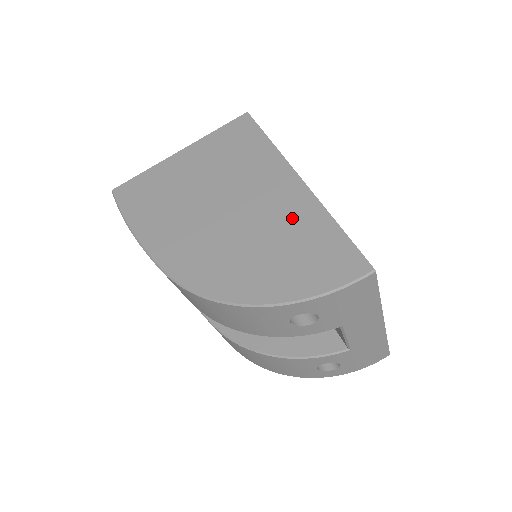
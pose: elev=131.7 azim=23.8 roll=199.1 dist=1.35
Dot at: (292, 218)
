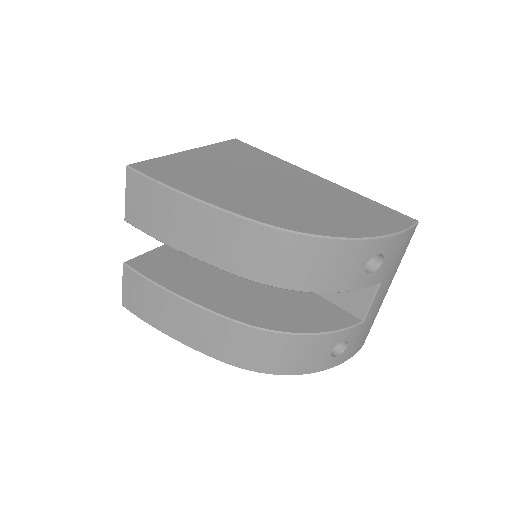
Dot at: (336, 195)
